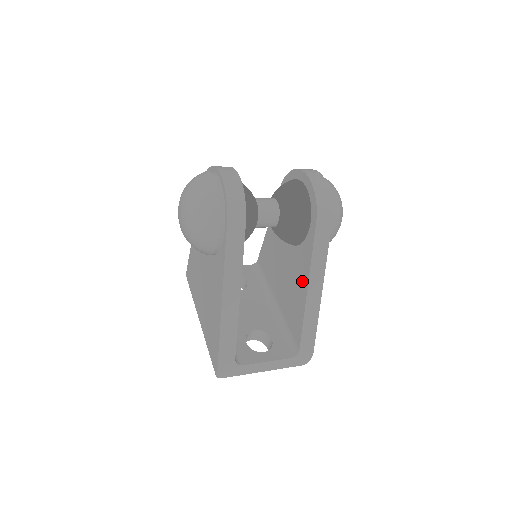
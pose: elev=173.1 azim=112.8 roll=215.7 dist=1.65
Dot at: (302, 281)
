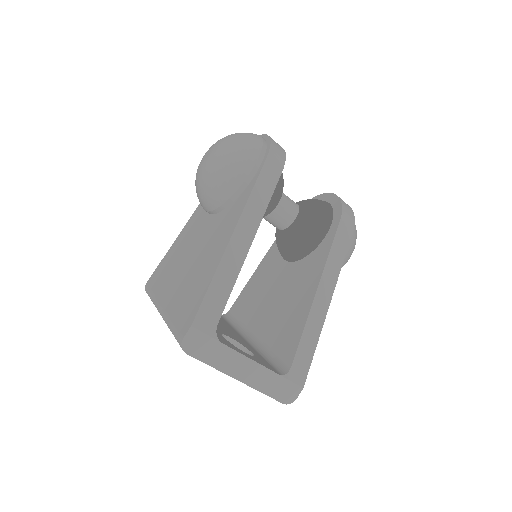
Dot at: (309, 285)
